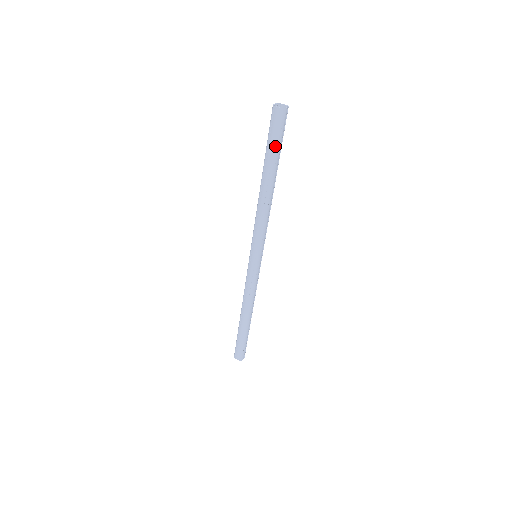
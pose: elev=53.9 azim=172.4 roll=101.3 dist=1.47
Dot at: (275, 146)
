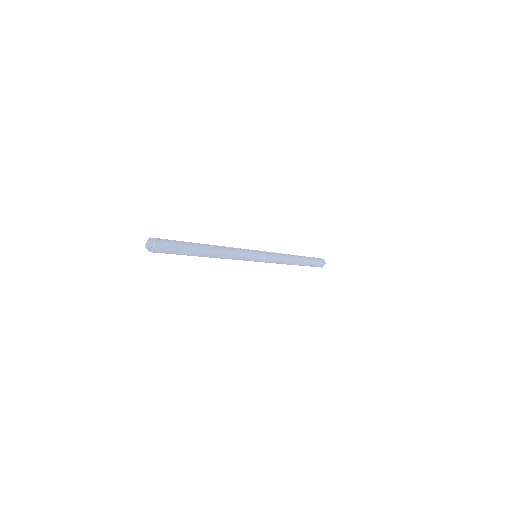
Dot at: (177, 254)
